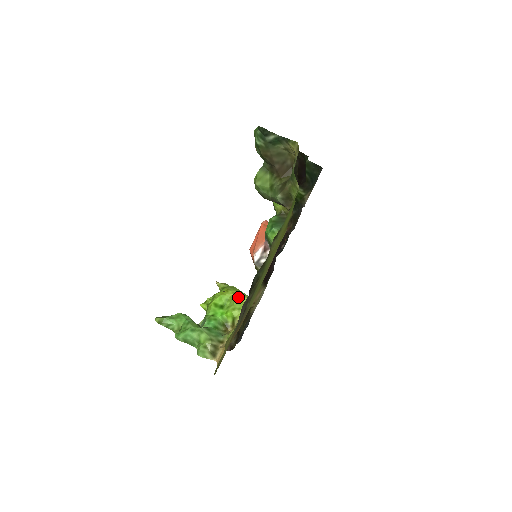
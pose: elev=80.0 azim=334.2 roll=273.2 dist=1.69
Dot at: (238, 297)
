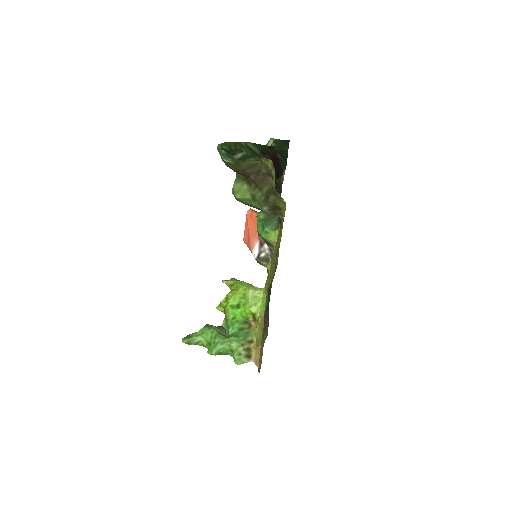
Dot at: (250, 293)
